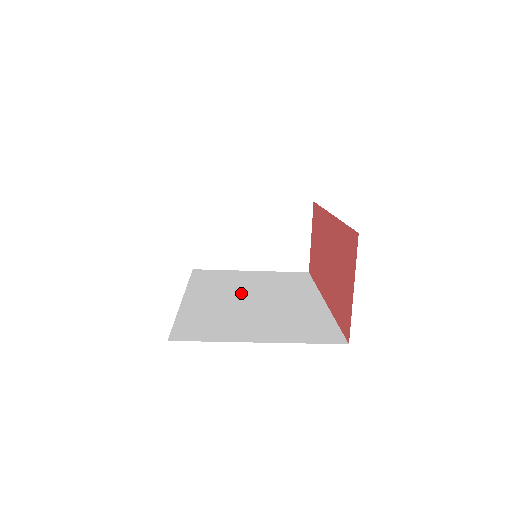
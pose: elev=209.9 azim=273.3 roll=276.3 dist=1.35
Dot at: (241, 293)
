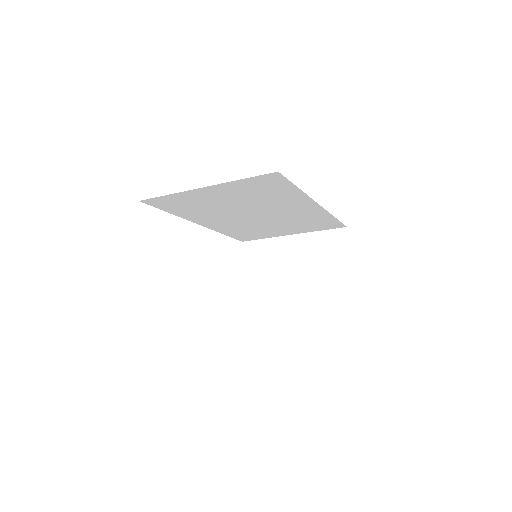
Dot at: occluded
